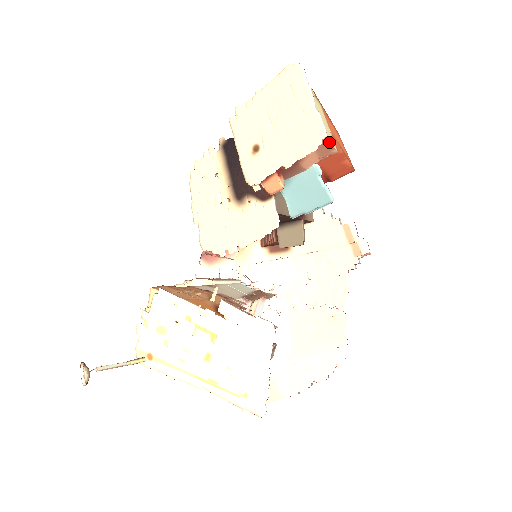
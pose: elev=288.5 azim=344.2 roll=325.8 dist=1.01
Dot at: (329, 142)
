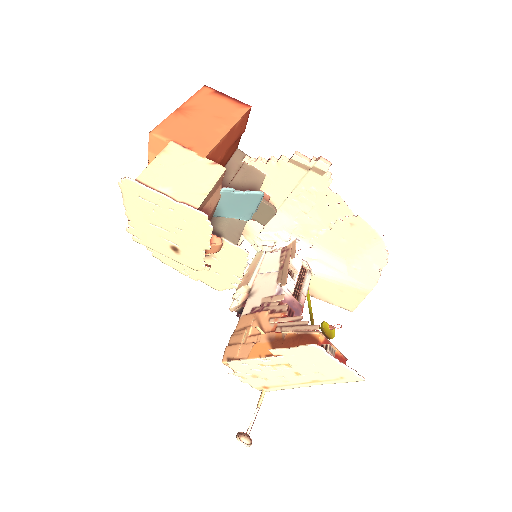
Dot at: (212, 187)
